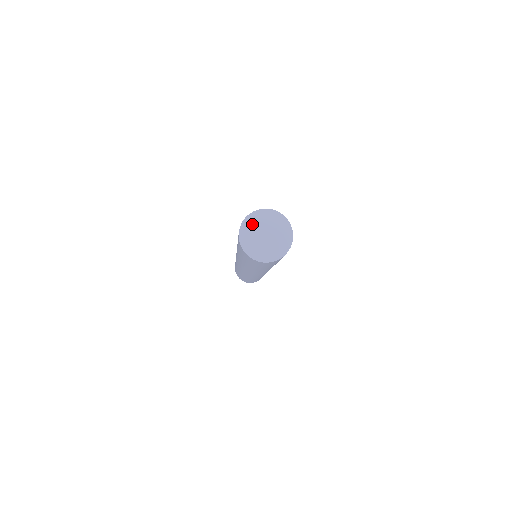
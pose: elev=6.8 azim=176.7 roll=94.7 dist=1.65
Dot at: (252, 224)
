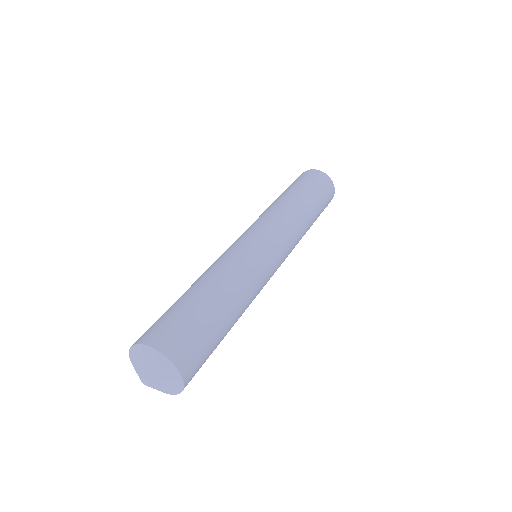
Dot at: (134, 367)
